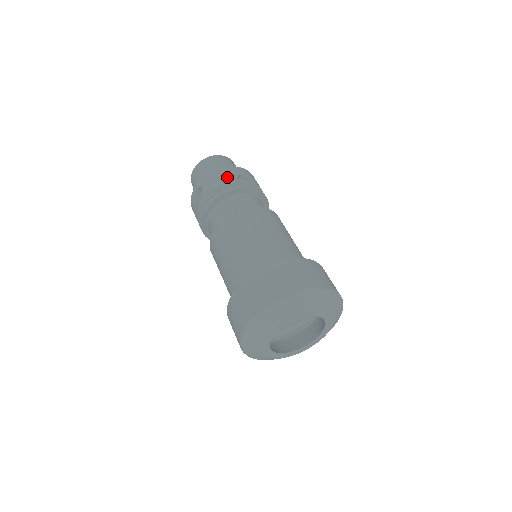
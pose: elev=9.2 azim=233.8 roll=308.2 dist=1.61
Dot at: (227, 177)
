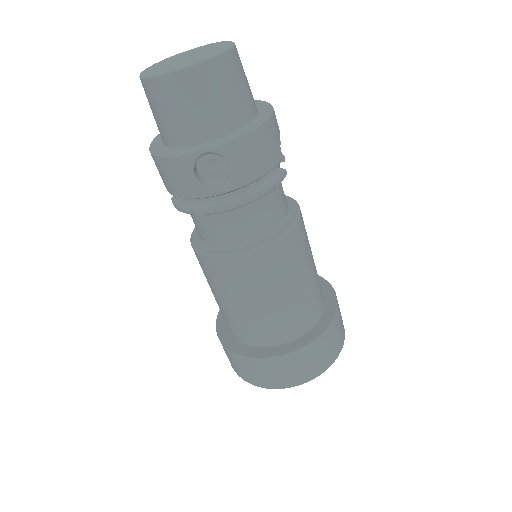
Dot at: (273, 152)
